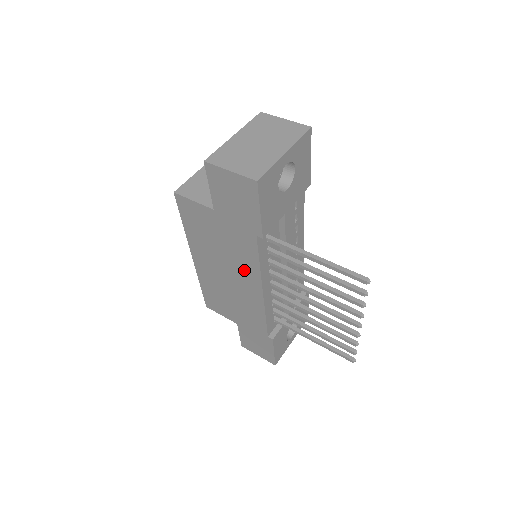
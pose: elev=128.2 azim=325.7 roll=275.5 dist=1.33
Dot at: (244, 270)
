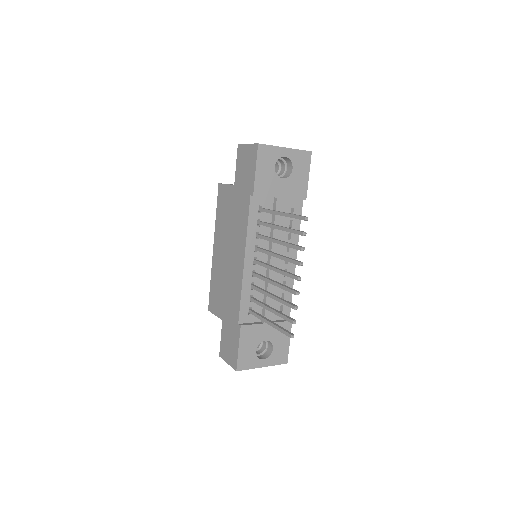
Dot at: (238, 240)
